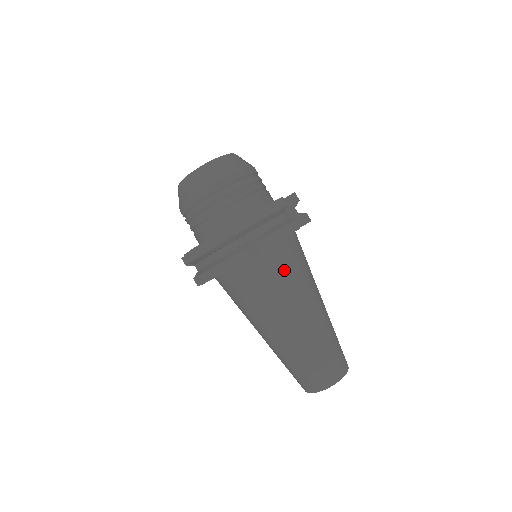
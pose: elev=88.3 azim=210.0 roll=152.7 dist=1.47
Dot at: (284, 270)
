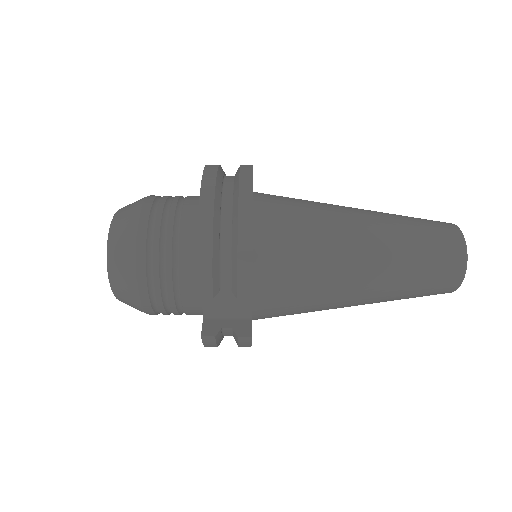
Dot at: occluded
